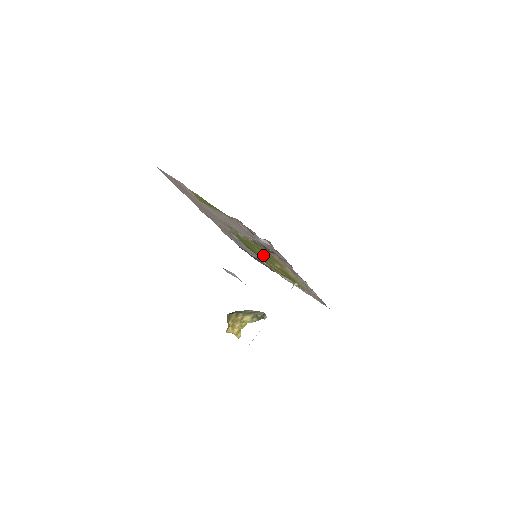
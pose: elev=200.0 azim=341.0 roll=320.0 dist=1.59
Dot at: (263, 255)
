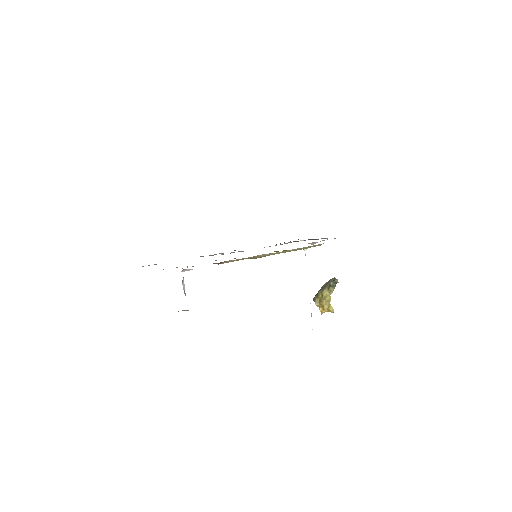
Dot at: occluded
